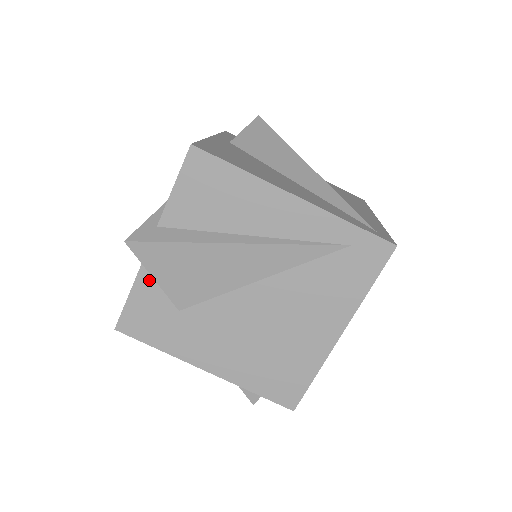
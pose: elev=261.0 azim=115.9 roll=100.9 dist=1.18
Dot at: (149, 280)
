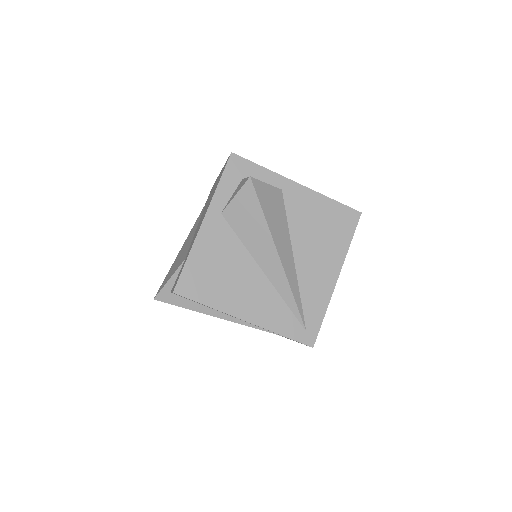
Dot at: occluded
